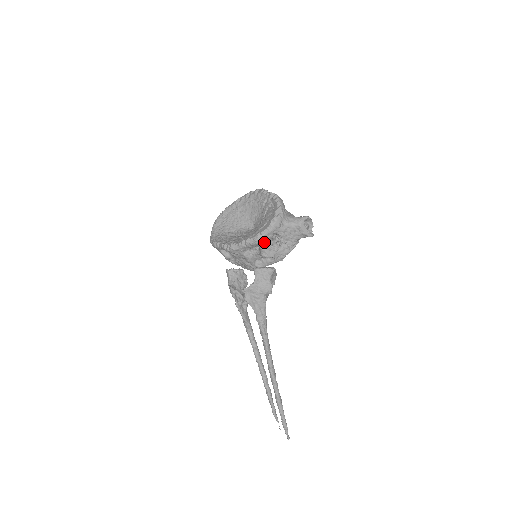
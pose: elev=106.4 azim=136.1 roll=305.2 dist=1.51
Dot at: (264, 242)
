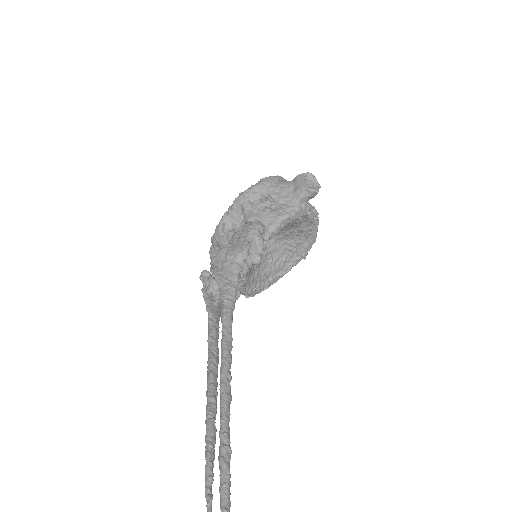
Dot at: (247, 201)
